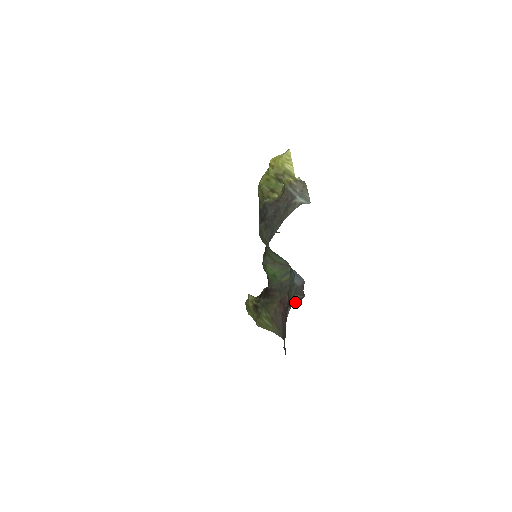
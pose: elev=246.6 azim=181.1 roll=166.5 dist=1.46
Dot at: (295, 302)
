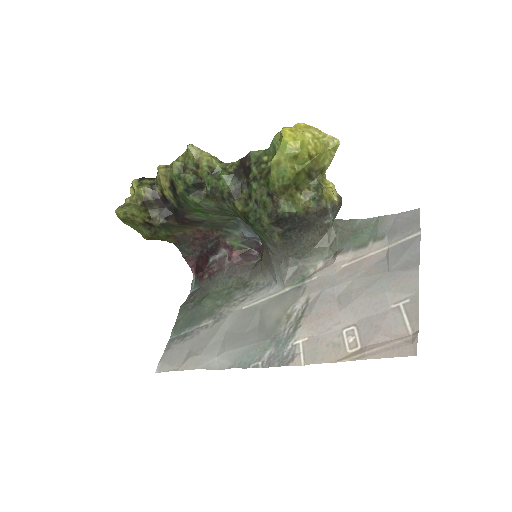
Dot at: (243, 253)
